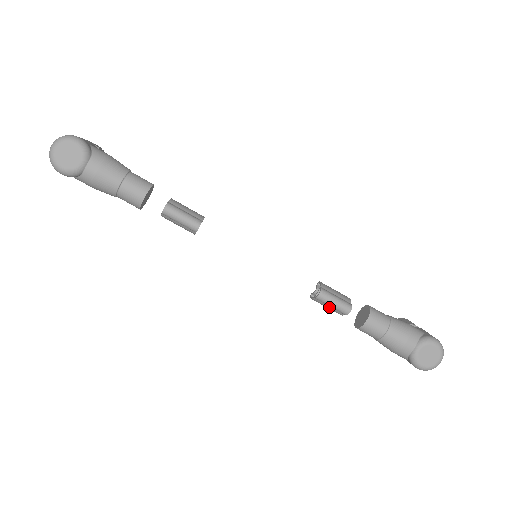
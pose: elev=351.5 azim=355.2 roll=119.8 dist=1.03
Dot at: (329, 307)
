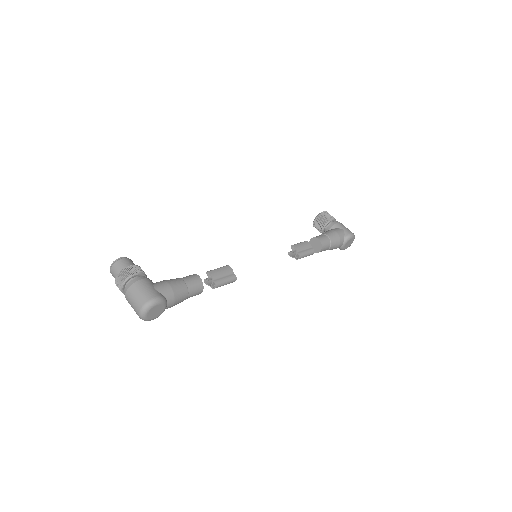
Dot at: occluded
